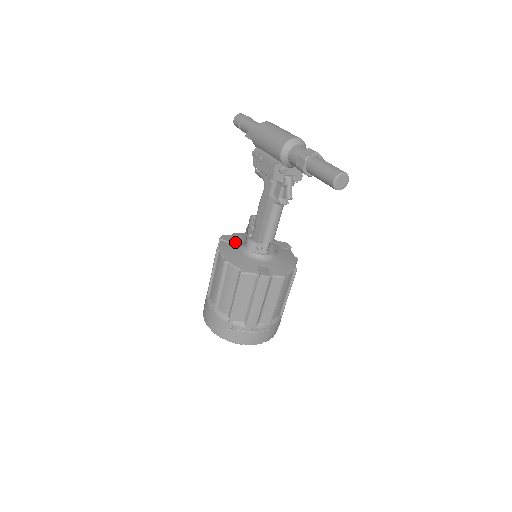
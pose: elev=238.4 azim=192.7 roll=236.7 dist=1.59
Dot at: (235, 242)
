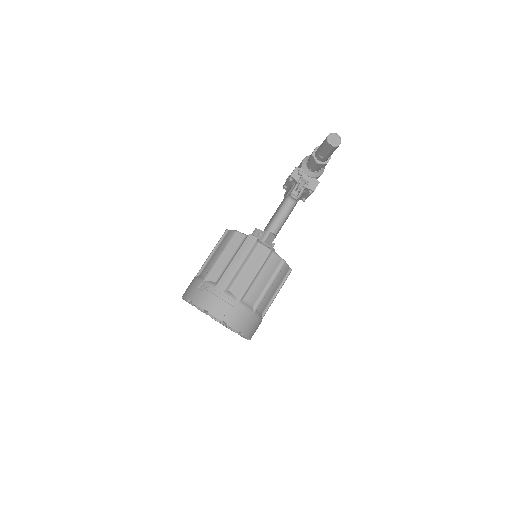
Dot at: occluded
